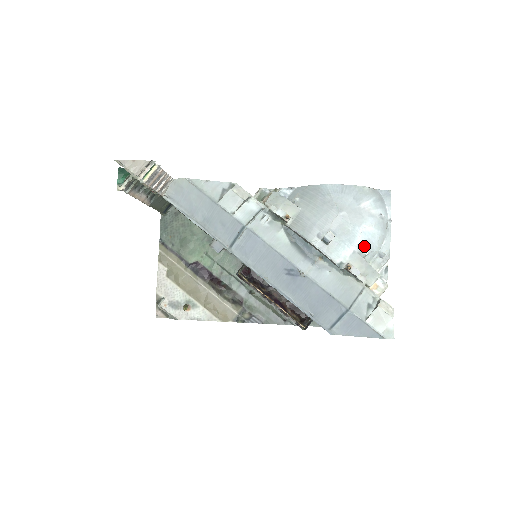
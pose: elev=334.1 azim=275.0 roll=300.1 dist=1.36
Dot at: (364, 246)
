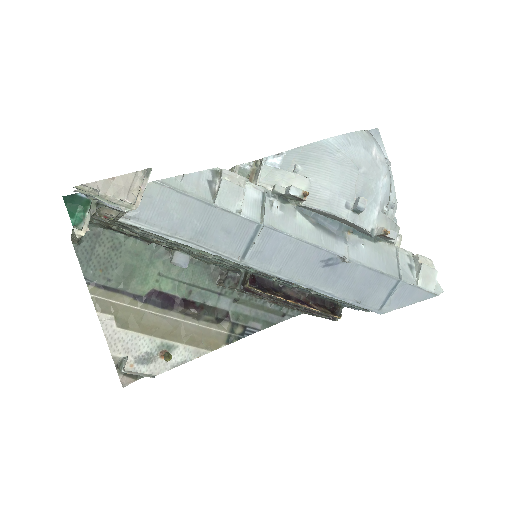
Dot at: (384, 201)
